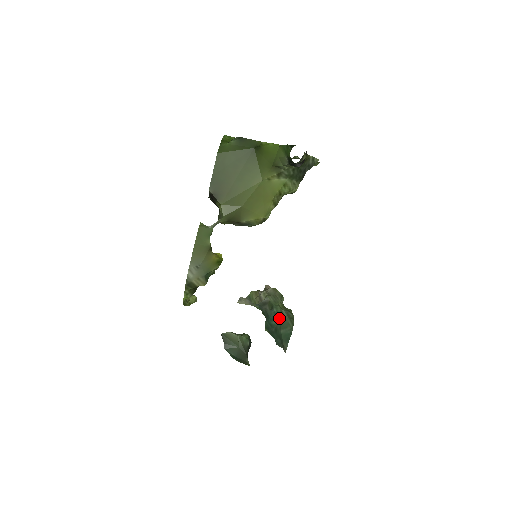
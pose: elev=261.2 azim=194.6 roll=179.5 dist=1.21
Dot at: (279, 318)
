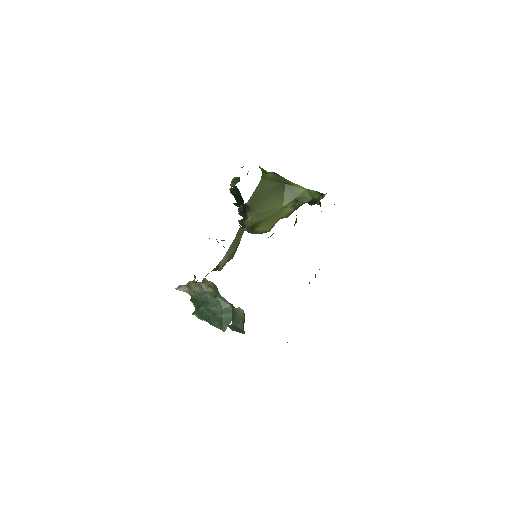
Dot at: (222, 305)
